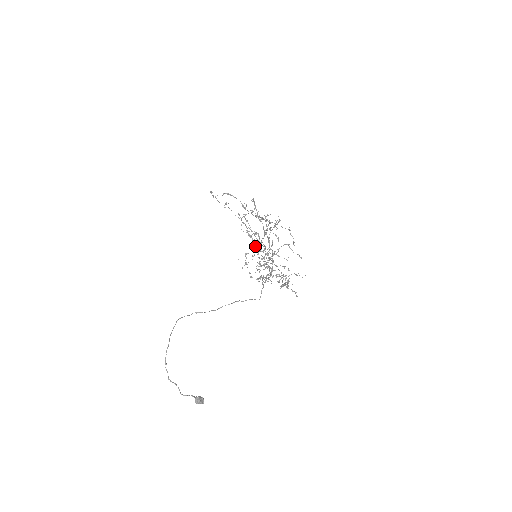
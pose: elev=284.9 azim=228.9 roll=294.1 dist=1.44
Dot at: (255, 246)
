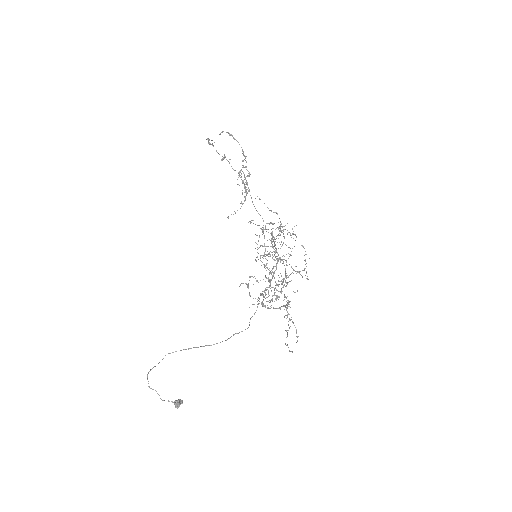
Dot at: (247, 193)
